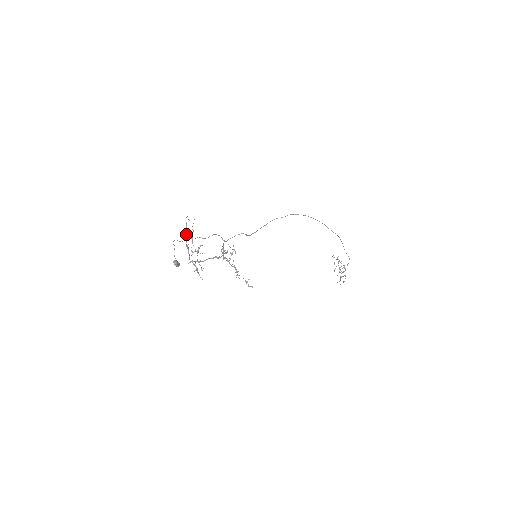
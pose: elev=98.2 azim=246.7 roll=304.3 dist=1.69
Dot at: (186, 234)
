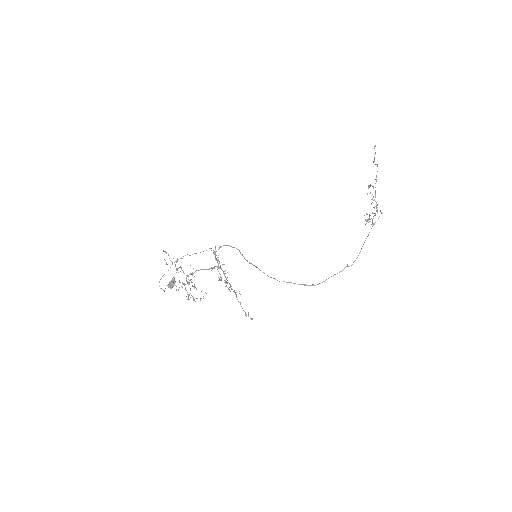
Dot at: occluded
